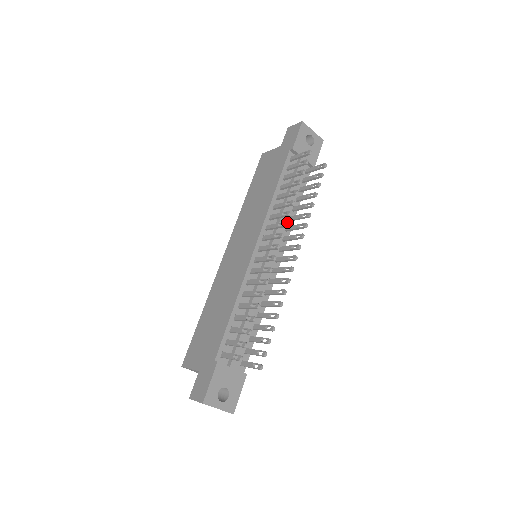
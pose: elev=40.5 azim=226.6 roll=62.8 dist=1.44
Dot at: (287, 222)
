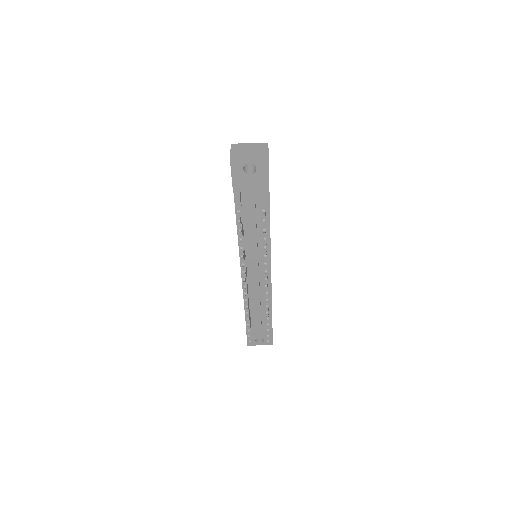
Dot at: (263, 241)
